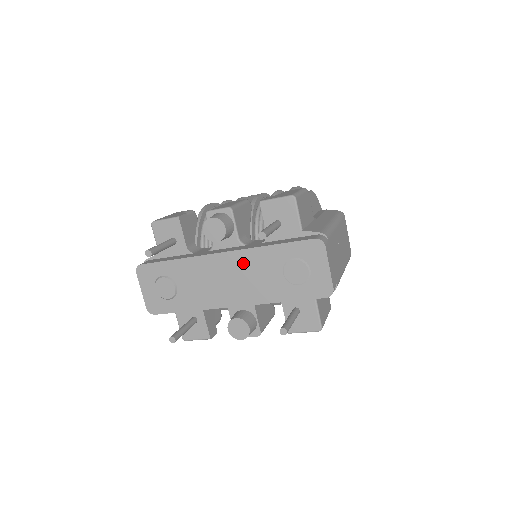
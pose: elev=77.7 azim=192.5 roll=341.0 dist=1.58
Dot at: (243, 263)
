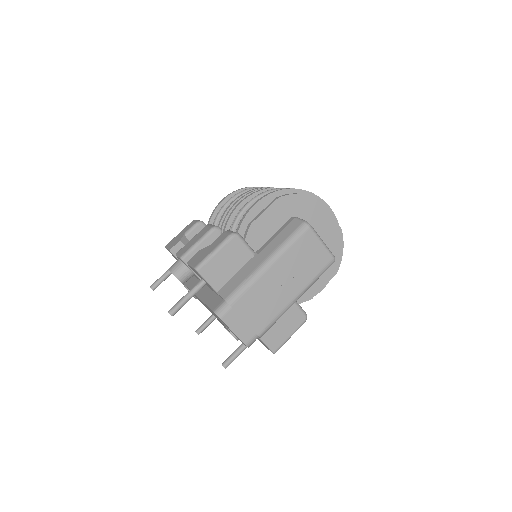
Dot at: (202, 302)
